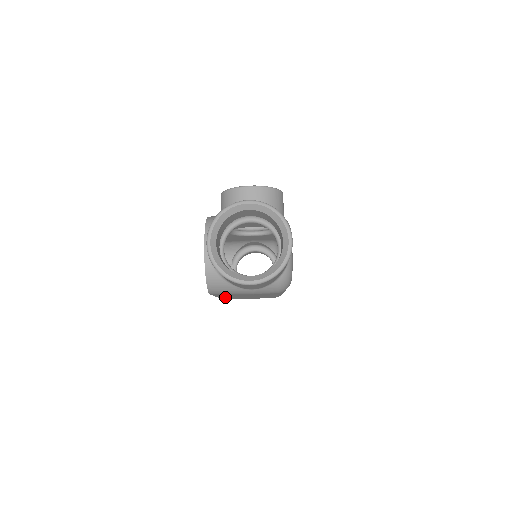
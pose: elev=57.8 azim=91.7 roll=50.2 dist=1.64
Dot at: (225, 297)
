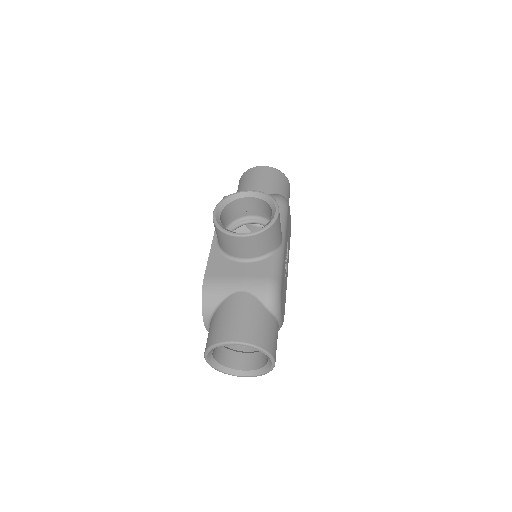
Dot at: occluded
